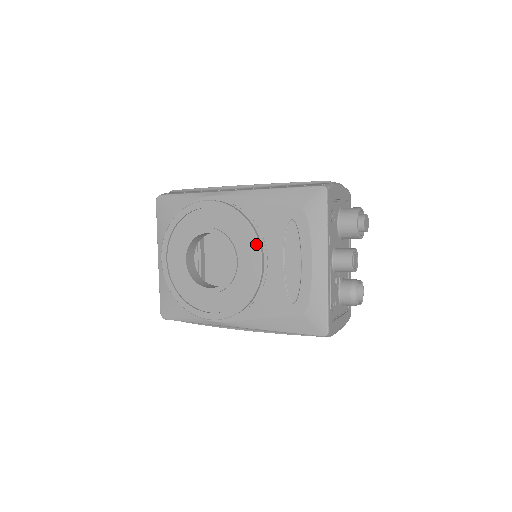
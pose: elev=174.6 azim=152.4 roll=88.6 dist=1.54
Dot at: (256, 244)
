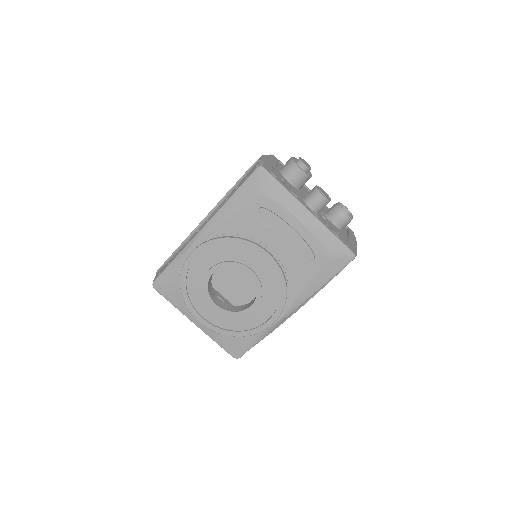
Dot at: (253, 247)
